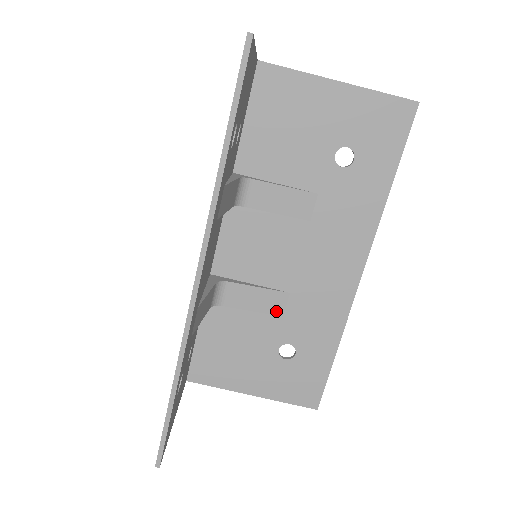
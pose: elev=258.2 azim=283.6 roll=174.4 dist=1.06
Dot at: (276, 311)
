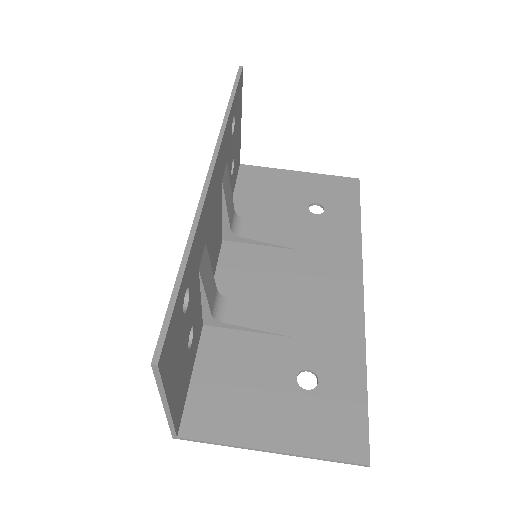
Dot at: (285, 331)
